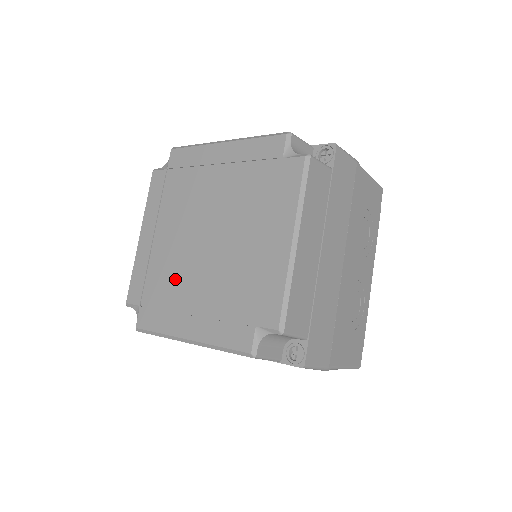
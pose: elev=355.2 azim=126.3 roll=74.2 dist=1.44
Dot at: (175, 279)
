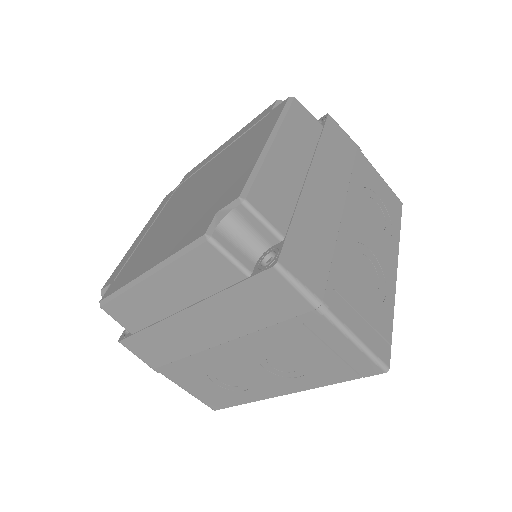
Dot at: (154, 241)
